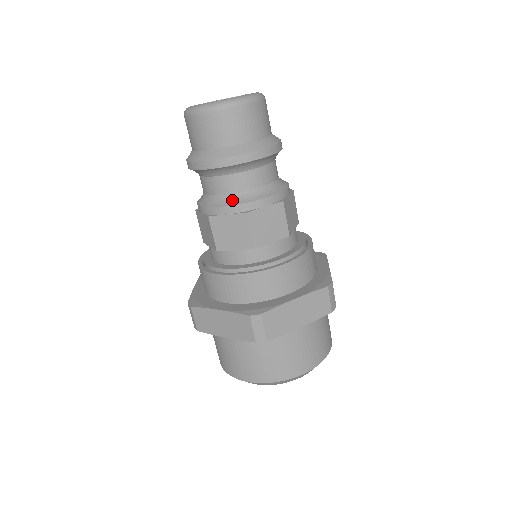
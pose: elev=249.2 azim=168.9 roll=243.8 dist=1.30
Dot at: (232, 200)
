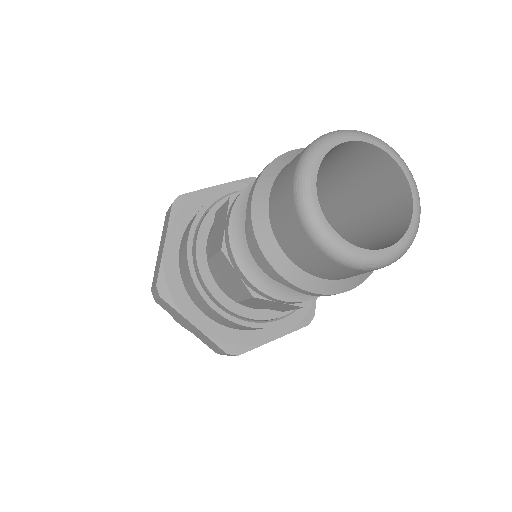
Dot at: occluded
